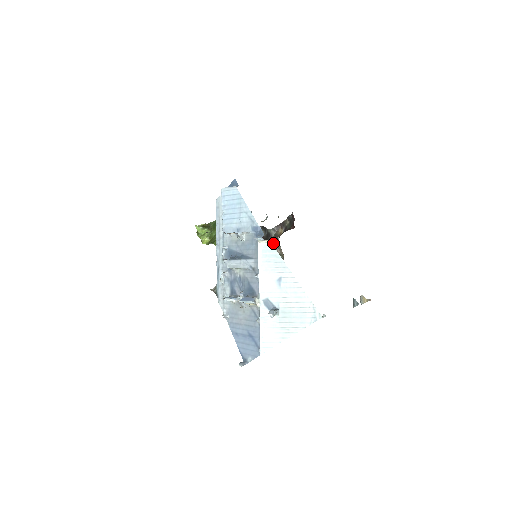
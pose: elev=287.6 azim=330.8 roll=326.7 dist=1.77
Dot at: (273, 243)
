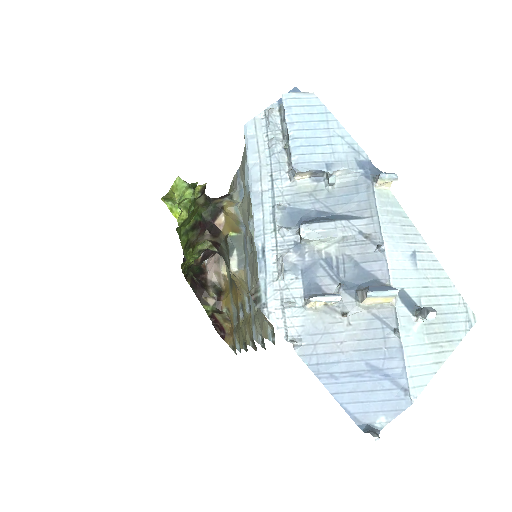
Dot at: (193, 270)
